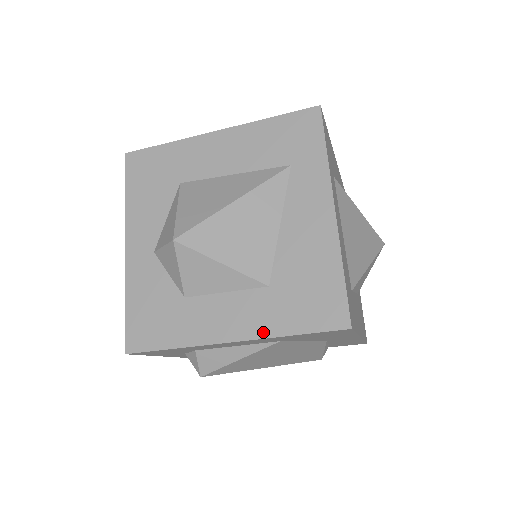
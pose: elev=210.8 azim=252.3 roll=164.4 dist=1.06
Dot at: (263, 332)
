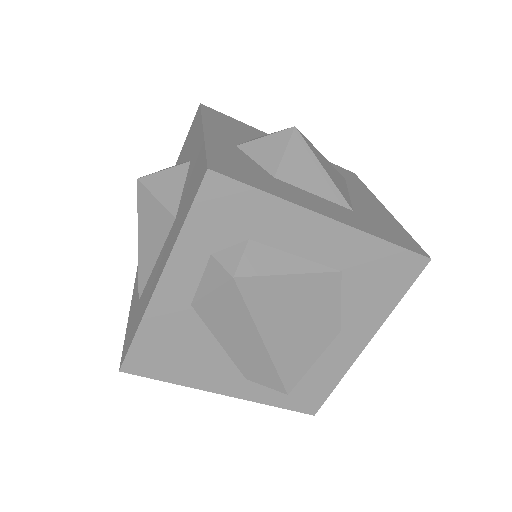
Dot at: (359, 227)
